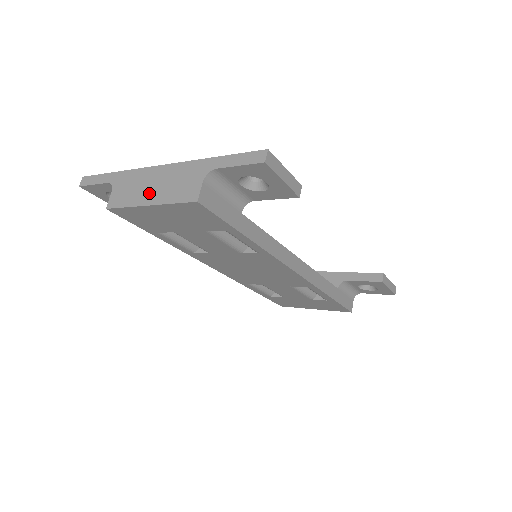
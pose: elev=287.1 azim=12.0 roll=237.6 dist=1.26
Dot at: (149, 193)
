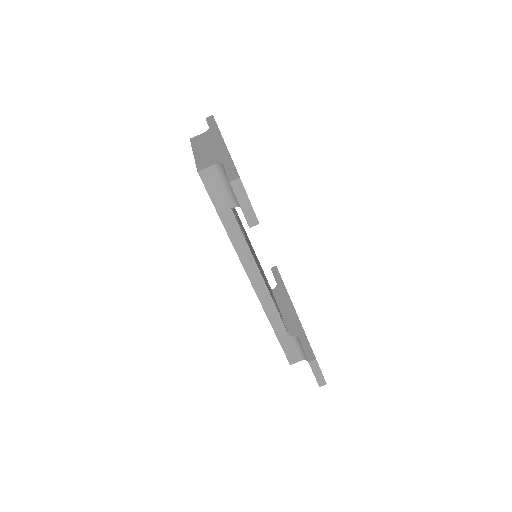
Dot at: (202, 149)
